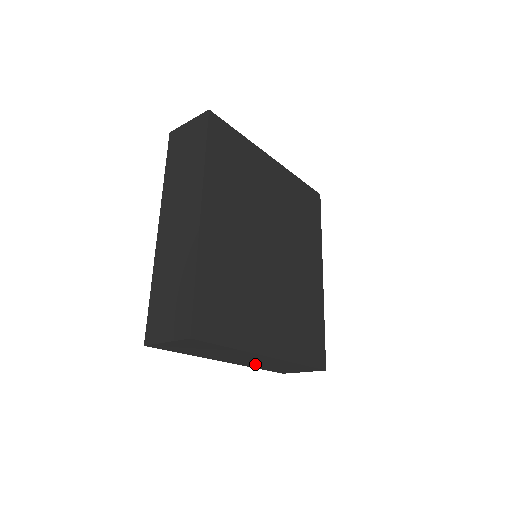
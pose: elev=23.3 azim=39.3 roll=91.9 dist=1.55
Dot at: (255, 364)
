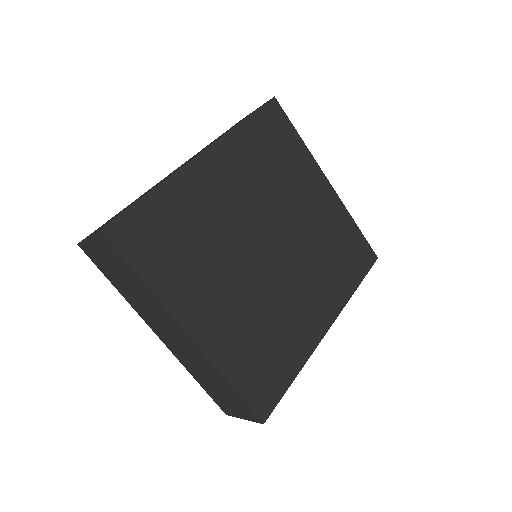
Dot at: (186, 359)
